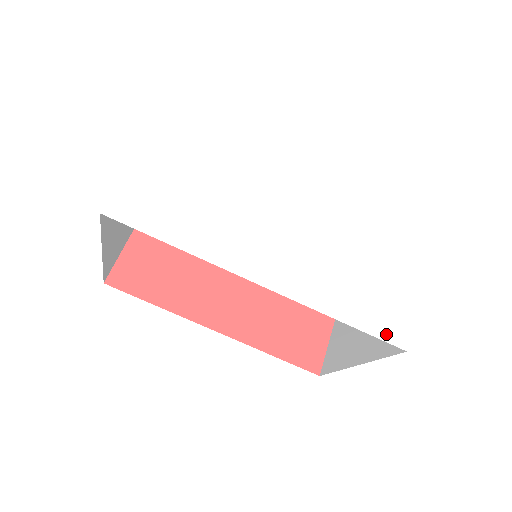
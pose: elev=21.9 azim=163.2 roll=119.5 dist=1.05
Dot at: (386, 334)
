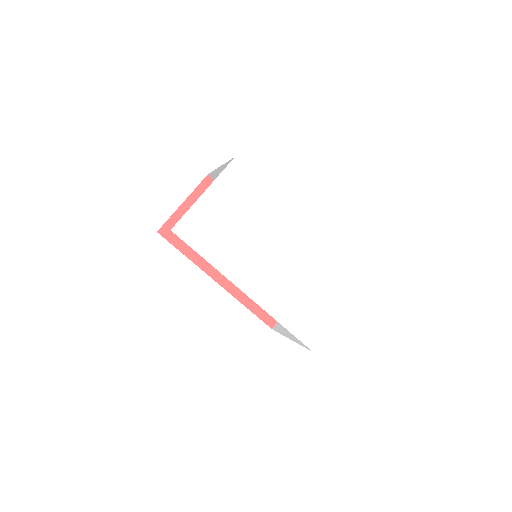
Dot at: (306, 340)
